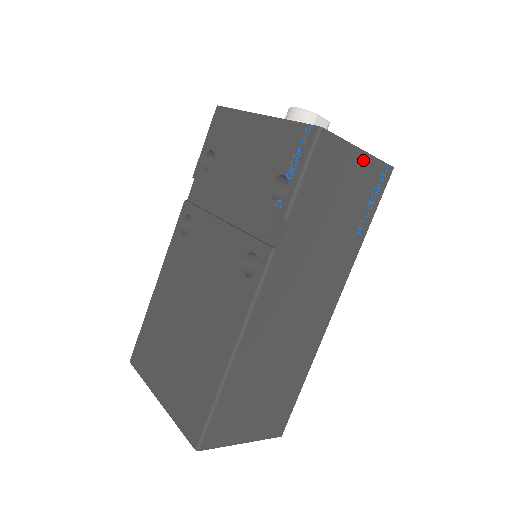
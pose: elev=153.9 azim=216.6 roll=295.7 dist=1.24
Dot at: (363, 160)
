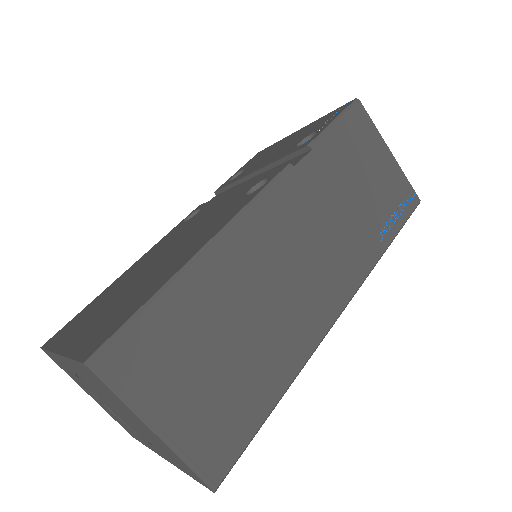
Dot at: (391, 164)
